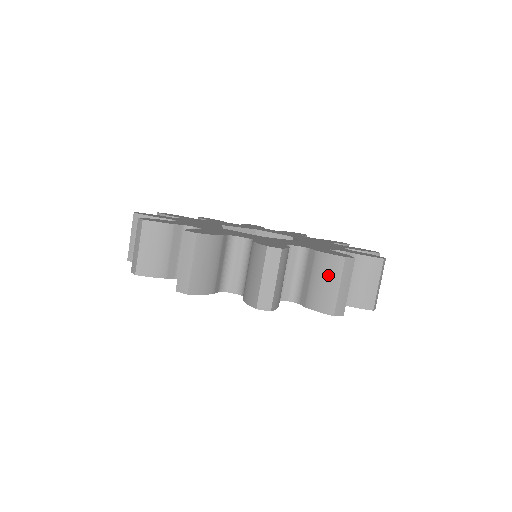
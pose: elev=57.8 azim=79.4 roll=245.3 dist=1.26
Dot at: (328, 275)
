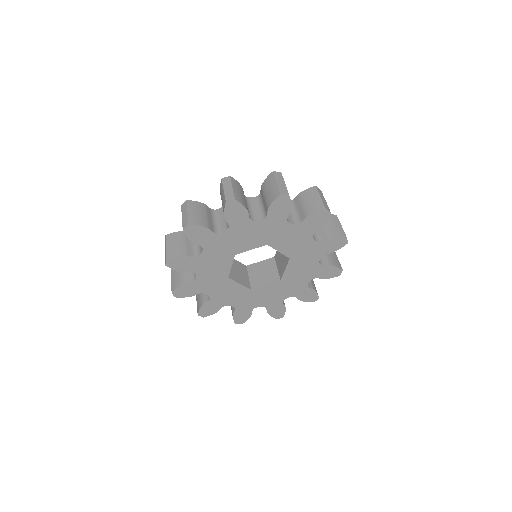
Dot at: (221, 194)
